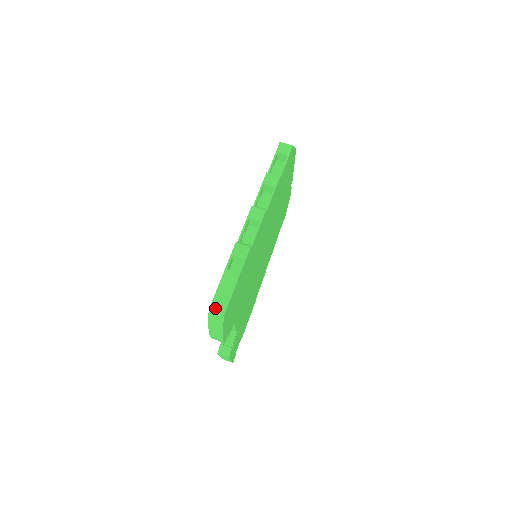
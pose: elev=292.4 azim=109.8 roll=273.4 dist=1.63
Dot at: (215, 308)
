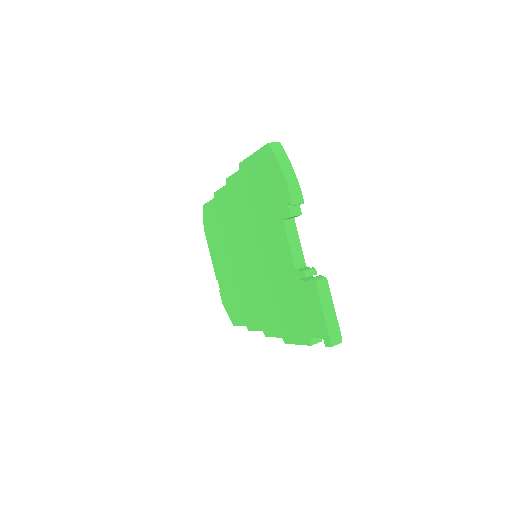
Dot at: (270, 143)
